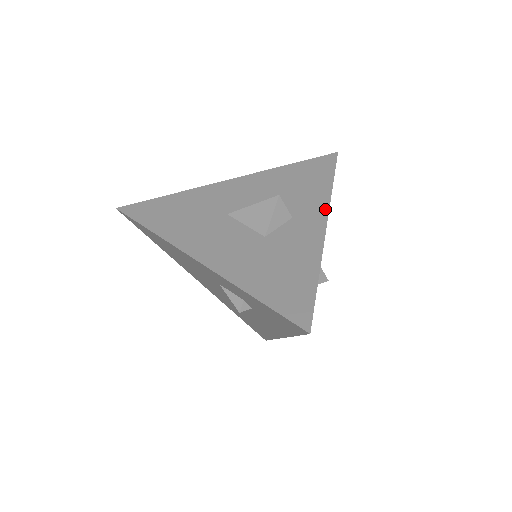
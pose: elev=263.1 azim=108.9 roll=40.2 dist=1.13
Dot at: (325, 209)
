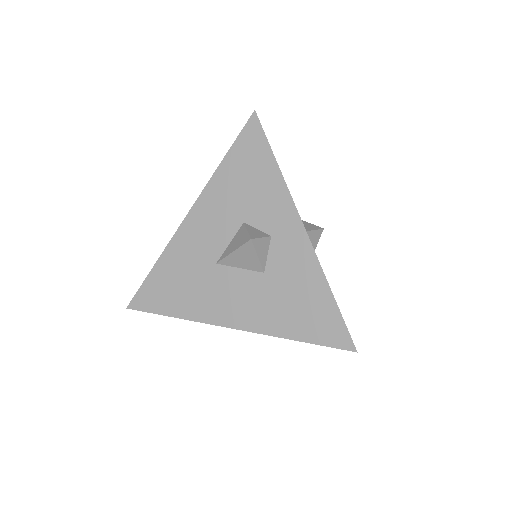
Dot at: (292, 208)
